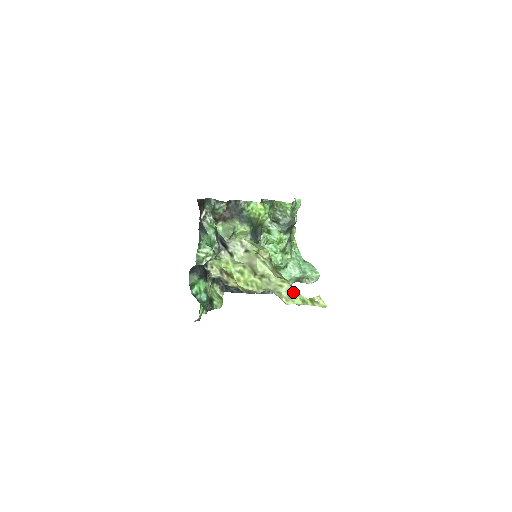
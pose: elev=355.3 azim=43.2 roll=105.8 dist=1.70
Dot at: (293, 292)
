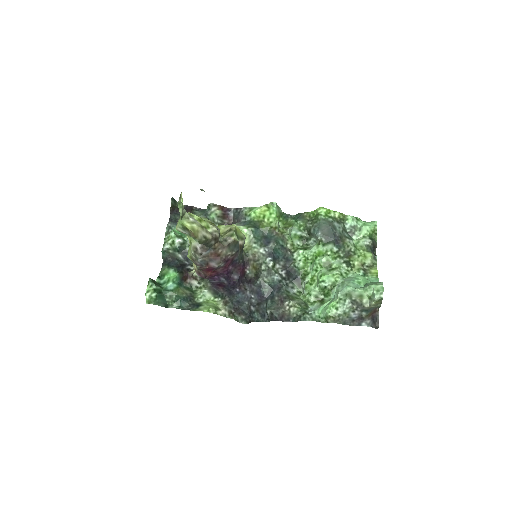
Dot at: occluded
